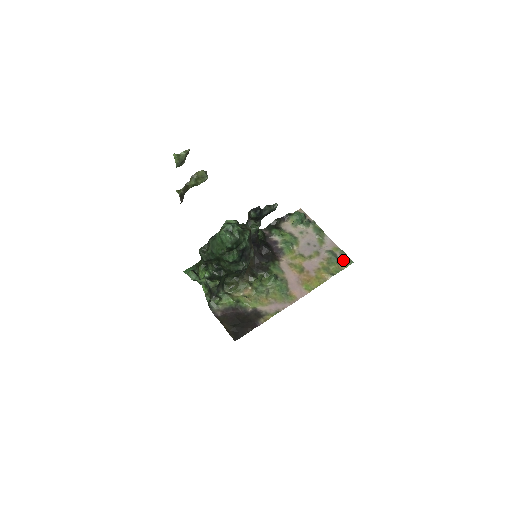
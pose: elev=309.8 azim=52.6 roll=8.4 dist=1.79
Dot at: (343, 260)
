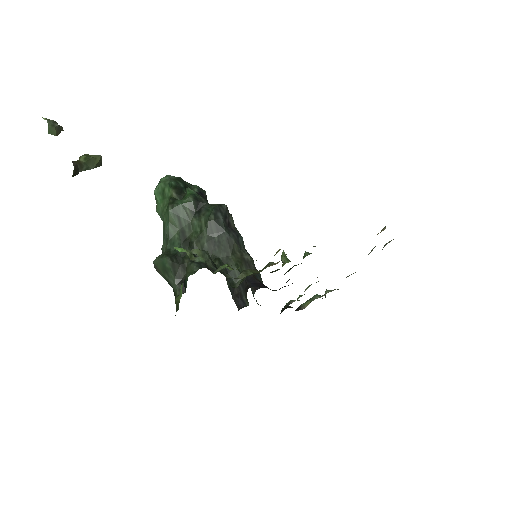
Dot at: occluded
